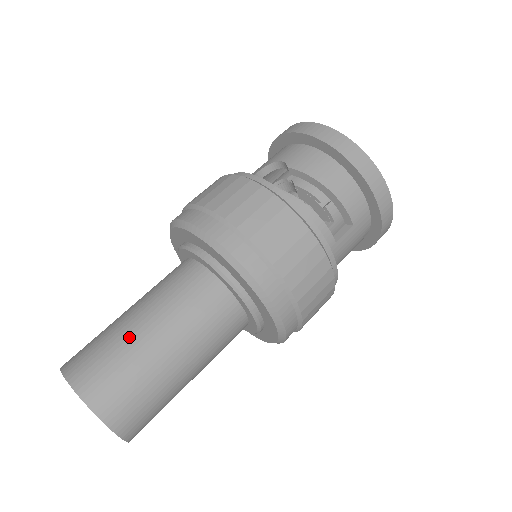
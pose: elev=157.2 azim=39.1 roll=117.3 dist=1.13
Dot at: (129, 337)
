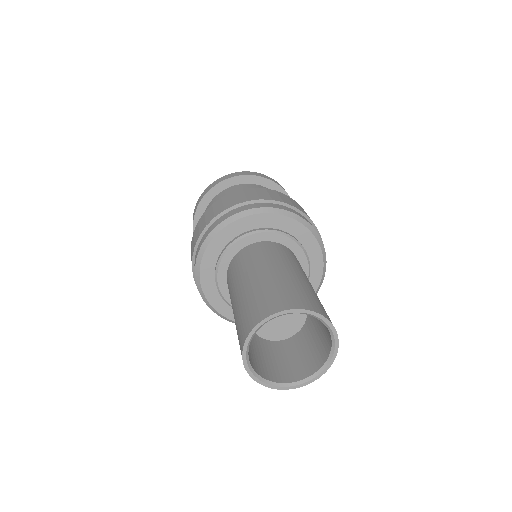
Dot at: (294, 279)
